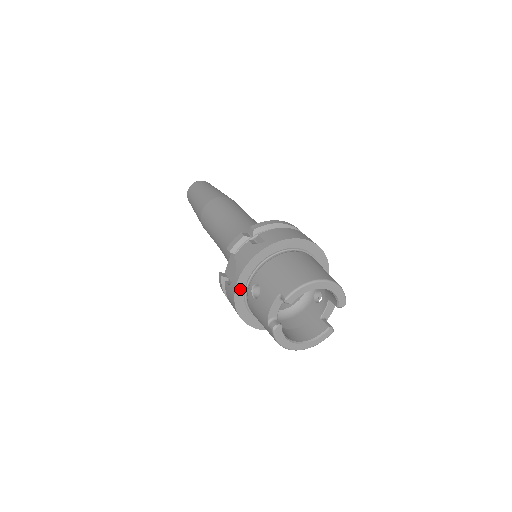
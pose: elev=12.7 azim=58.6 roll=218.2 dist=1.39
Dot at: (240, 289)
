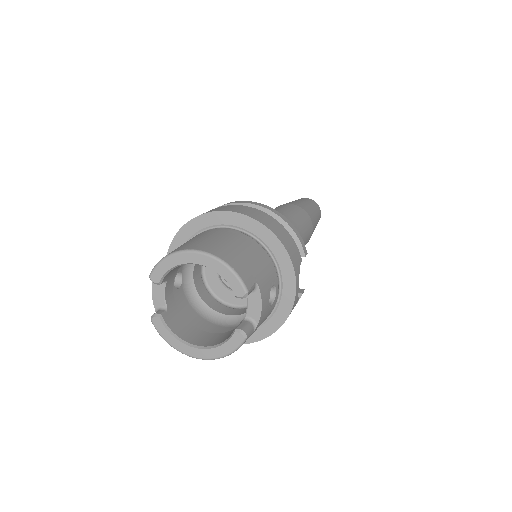
Dot at: occluded
